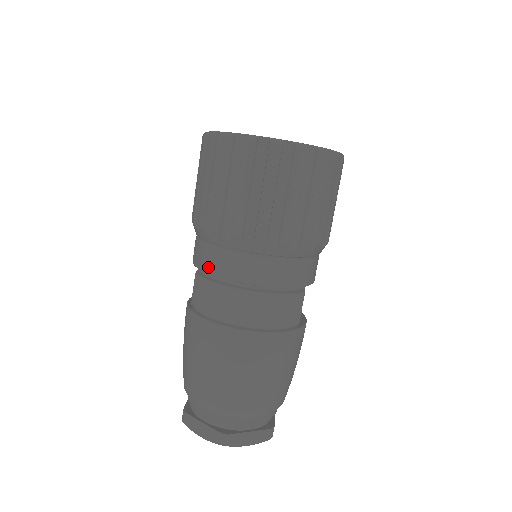
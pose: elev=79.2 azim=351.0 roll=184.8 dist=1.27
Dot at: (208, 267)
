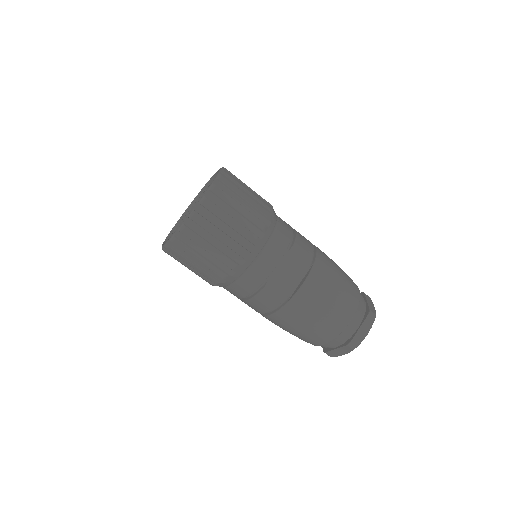
Dot at: occluded
